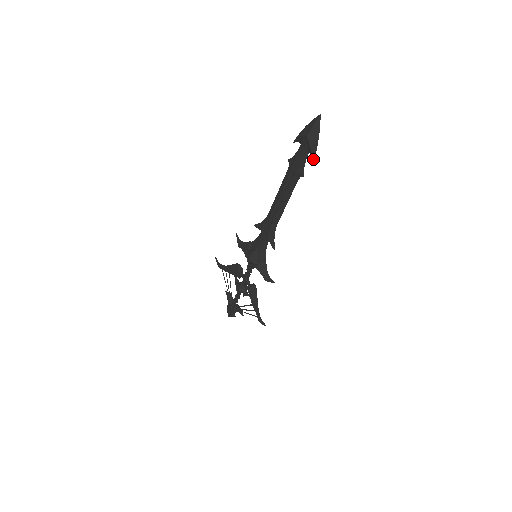
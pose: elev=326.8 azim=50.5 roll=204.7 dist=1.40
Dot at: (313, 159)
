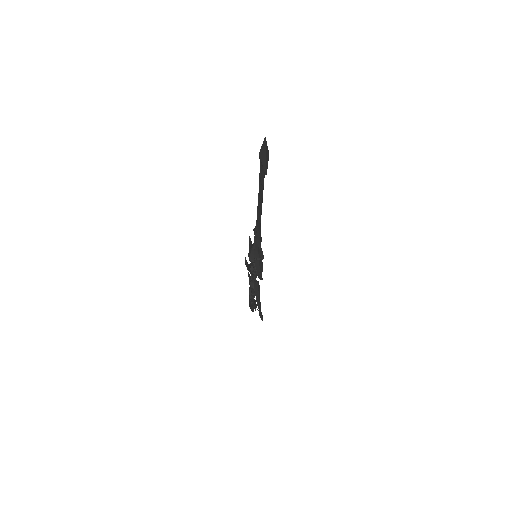
Dot at: (265, 173)
